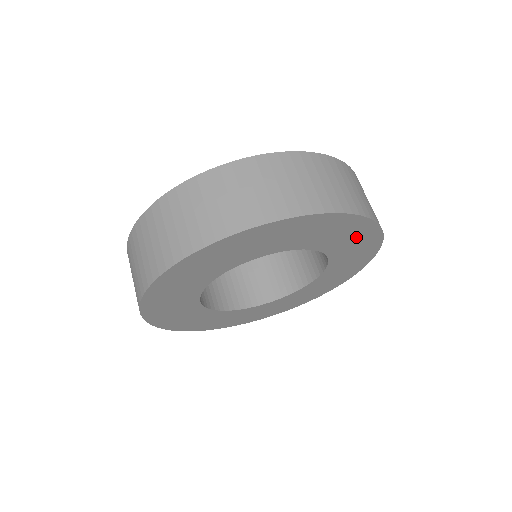
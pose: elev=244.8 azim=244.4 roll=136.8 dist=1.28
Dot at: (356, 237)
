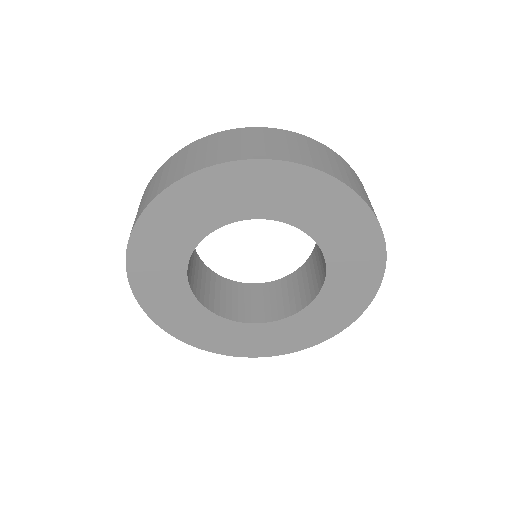
Dot at: (361, 257)
